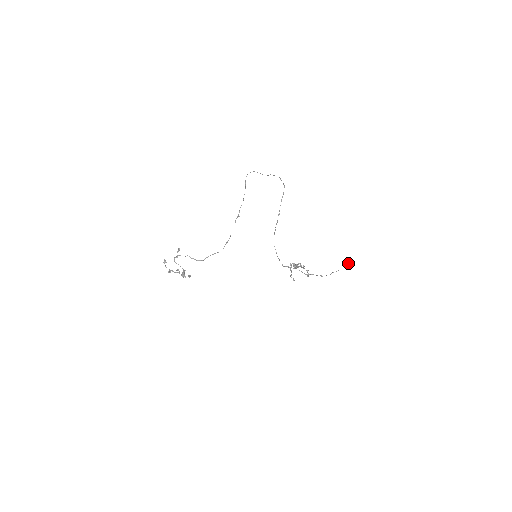
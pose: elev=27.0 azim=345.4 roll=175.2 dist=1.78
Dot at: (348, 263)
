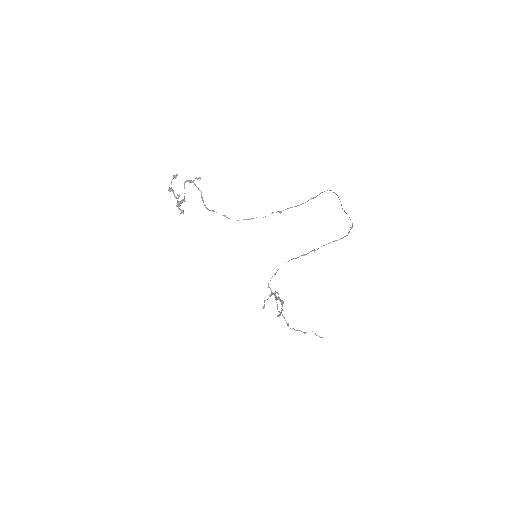
Dot at: occluded
